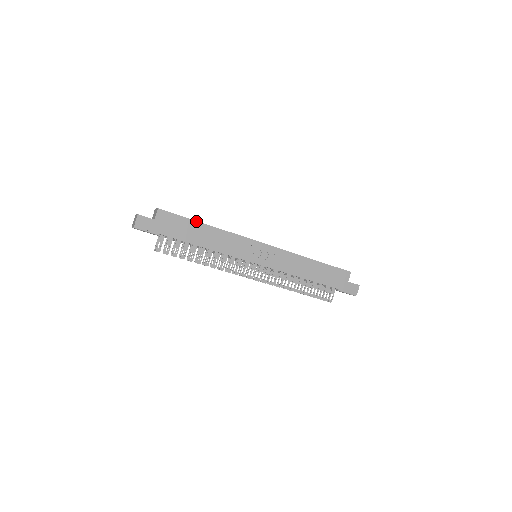
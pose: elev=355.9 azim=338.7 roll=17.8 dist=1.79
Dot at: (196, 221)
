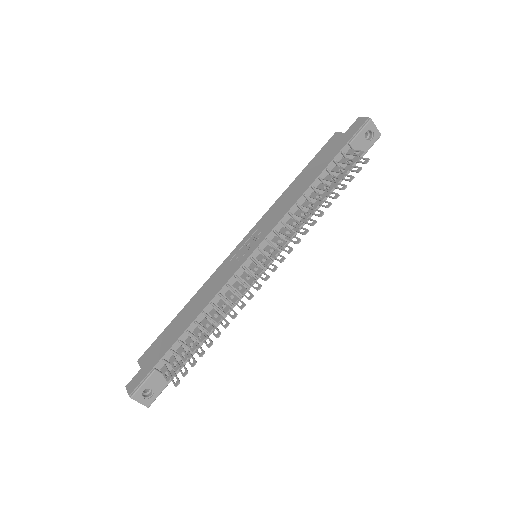
Dot at: (173, 320)
